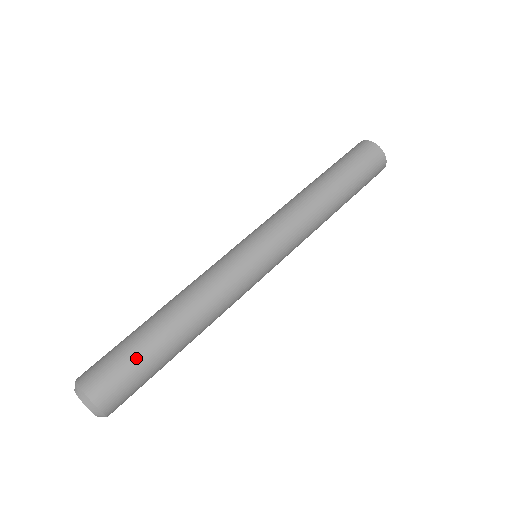
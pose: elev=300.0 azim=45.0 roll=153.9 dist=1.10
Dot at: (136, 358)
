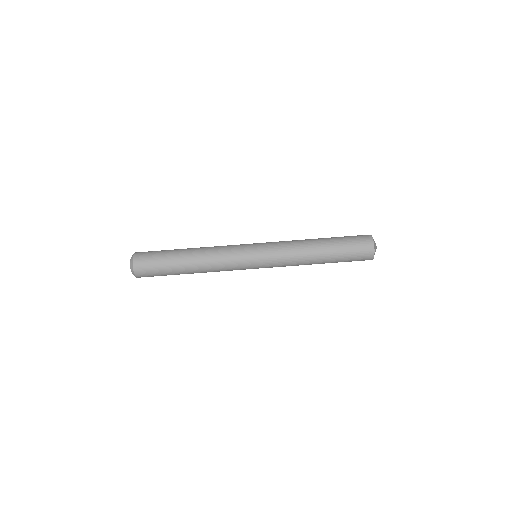
Dot at: (163, 267)
